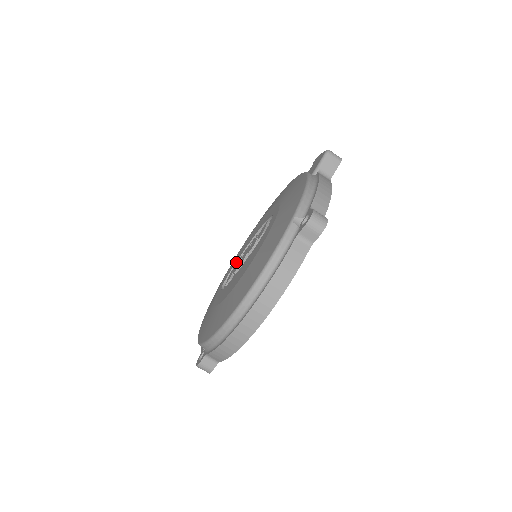
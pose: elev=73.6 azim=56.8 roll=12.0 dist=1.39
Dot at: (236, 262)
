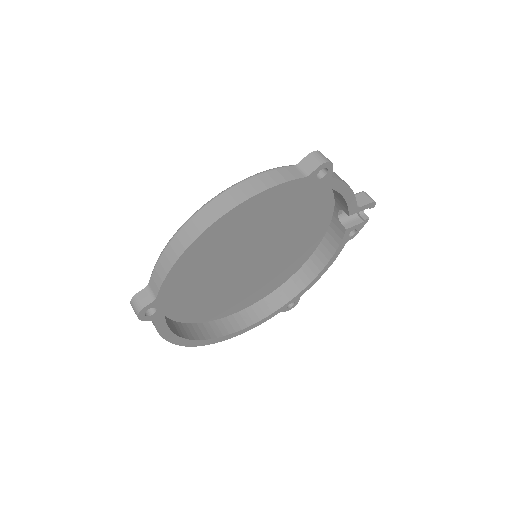
Dot at: occluded
